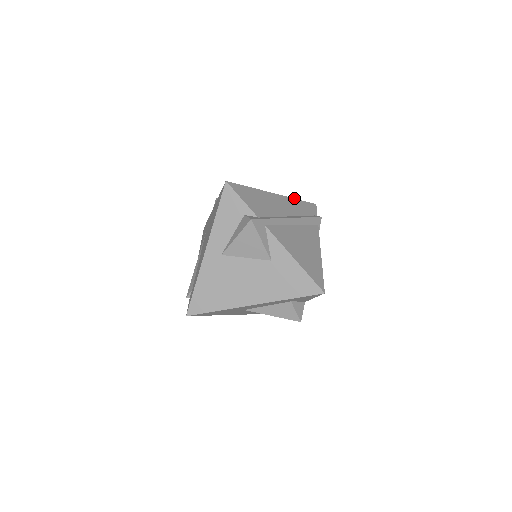
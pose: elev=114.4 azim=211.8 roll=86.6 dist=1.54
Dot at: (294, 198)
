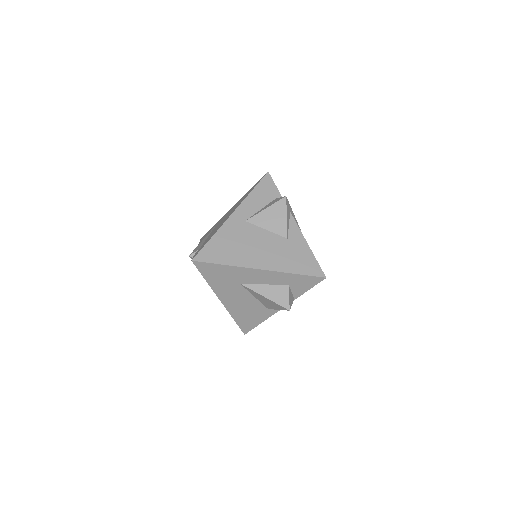
Dot at: occluded
